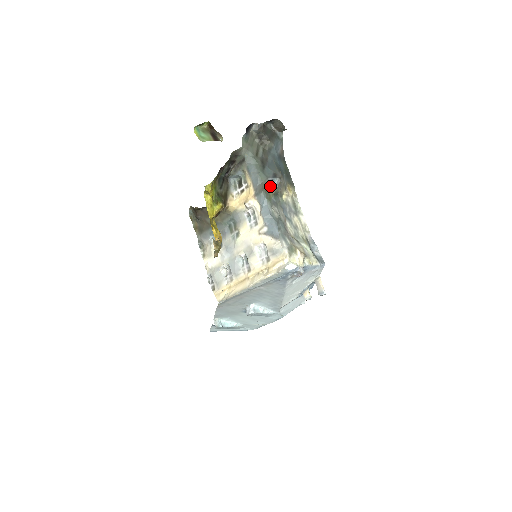
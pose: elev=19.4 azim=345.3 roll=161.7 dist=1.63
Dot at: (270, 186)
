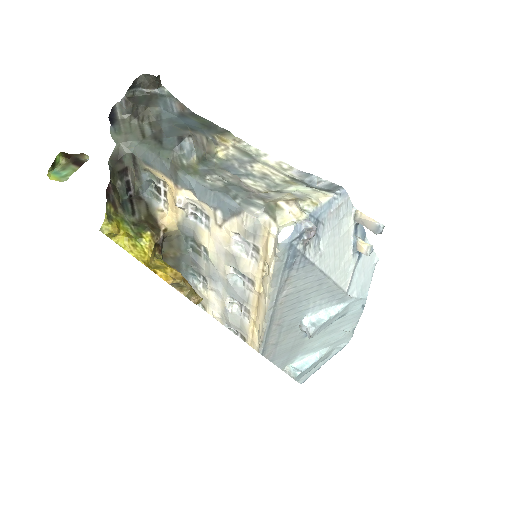
Dot at: (185, 157)
